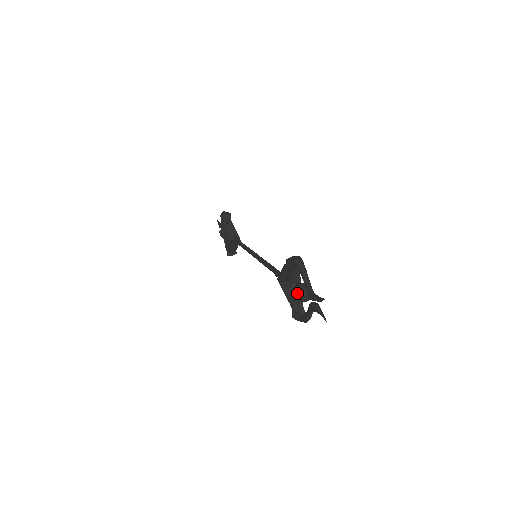
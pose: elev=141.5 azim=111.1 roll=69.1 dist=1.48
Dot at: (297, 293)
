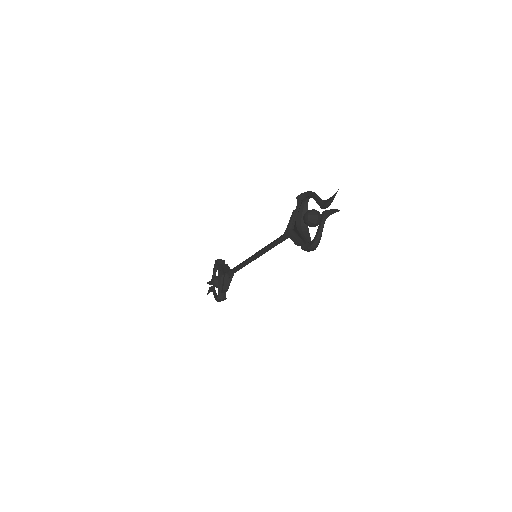
Dot at: (309, 213)
